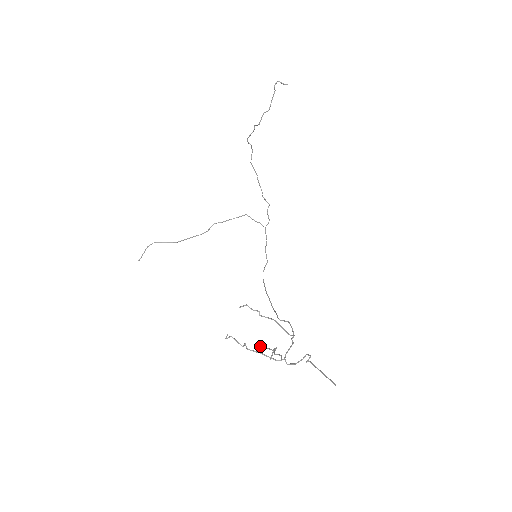
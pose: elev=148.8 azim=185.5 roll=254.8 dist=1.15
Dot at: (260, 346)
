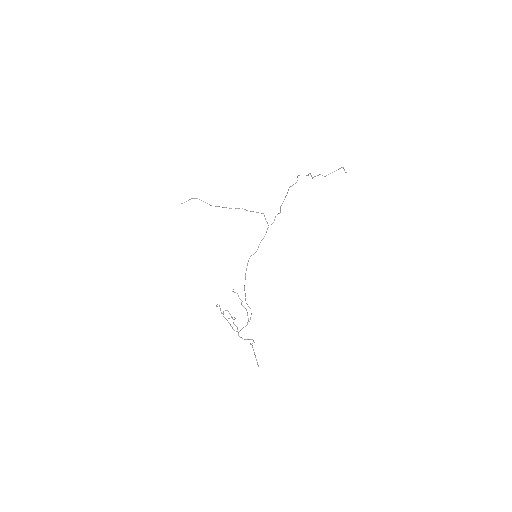
Dot at: (227, 310)
